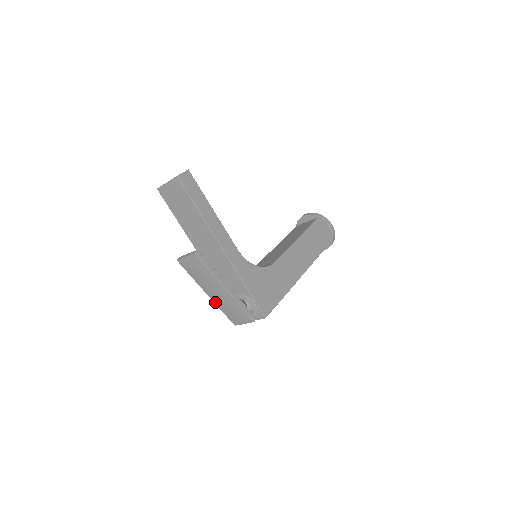
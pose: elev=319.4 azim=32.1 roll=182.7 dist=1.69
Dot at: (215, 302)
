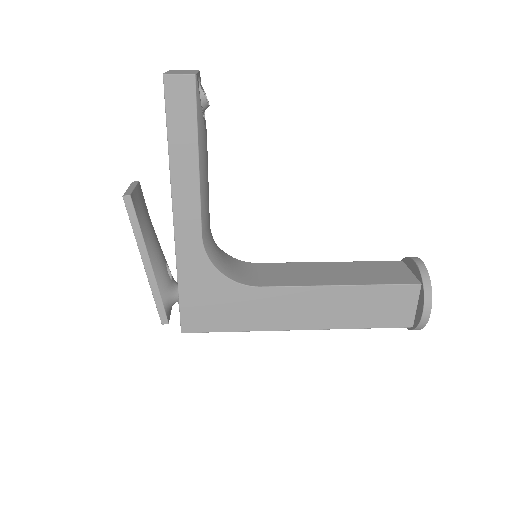
Dot at: occluded
